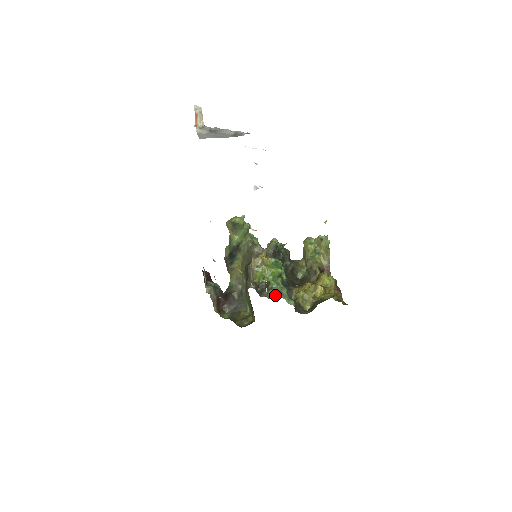
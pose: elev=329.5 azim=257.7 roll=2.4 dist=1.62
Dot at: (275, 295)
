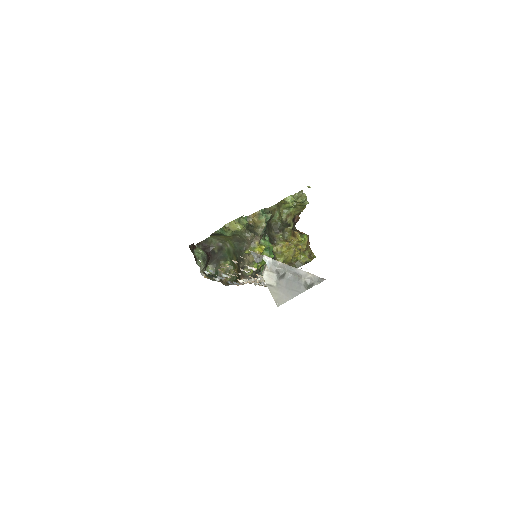
Dot at: occluded
